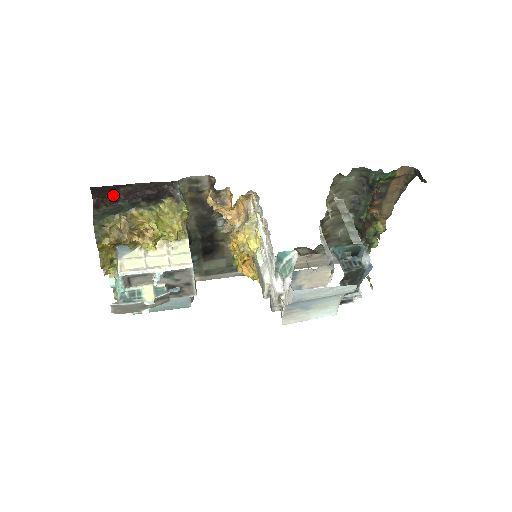
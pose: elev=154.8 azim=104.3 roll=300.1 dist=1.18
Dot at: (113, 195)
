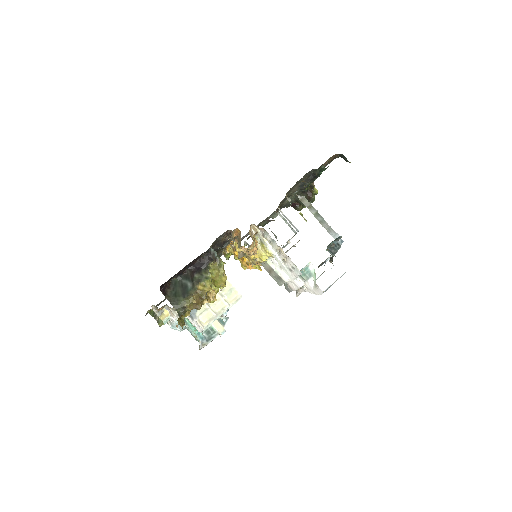
Dot at: occluded
